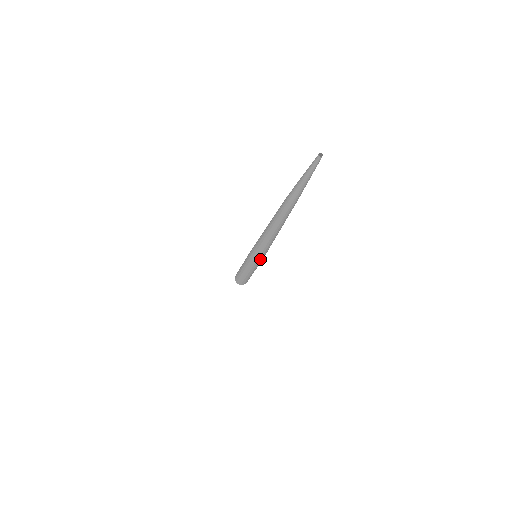
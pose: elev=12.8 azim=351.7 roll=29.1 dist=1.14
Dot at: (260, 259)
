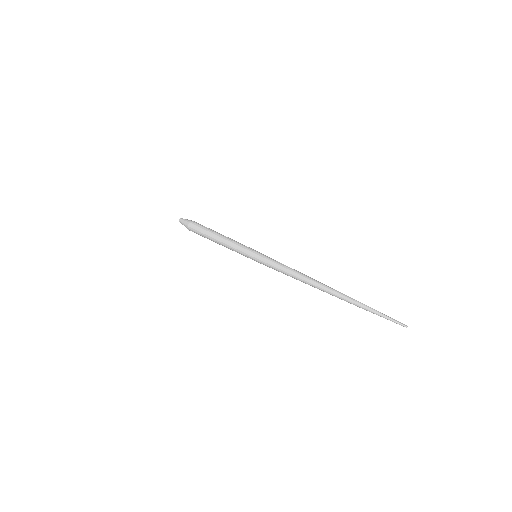
Dot at: (263, 264)
